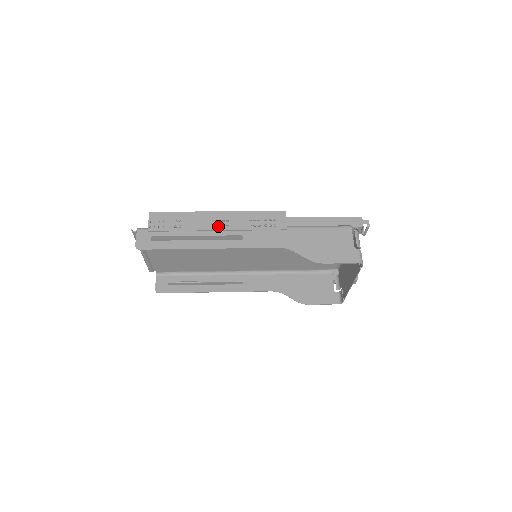
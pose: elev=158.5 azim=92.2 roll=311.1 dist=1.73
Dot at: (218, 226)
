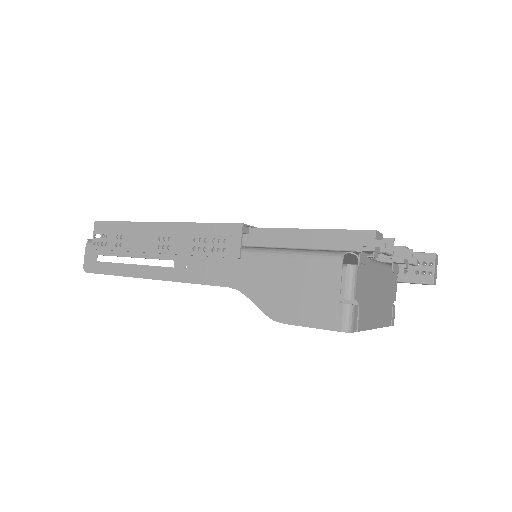
Dot at: occluded
